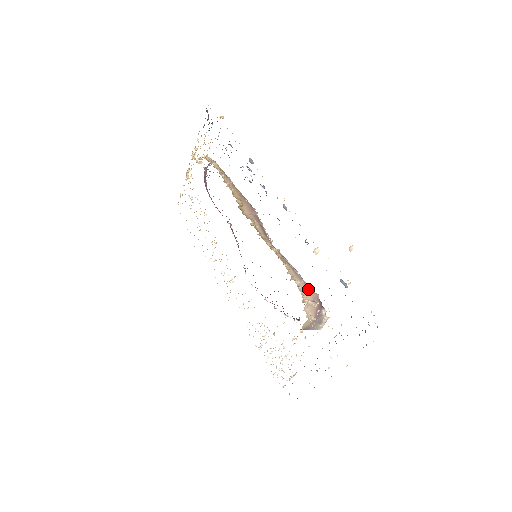
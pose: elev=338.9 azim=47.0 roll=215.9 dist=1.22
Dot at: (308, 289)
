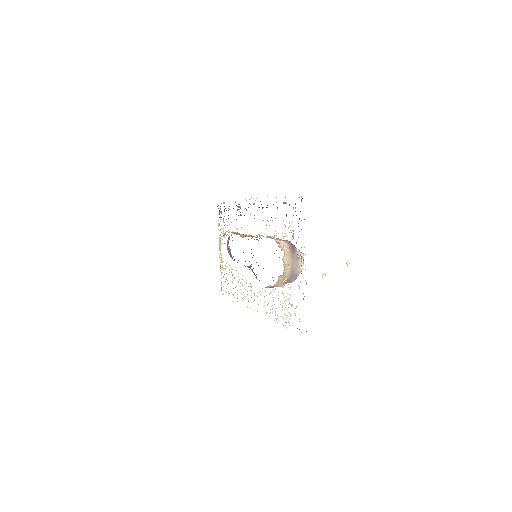
Dot at: occluded
